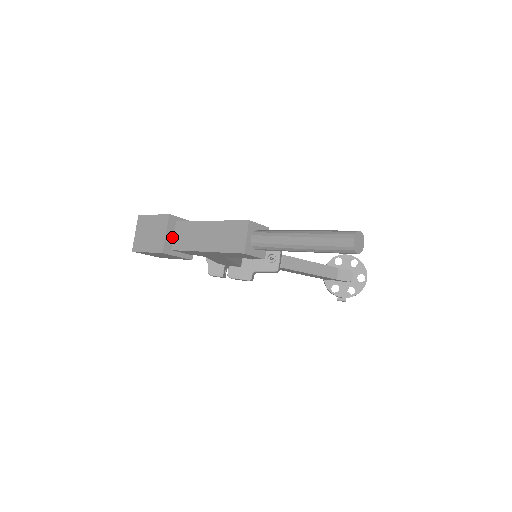
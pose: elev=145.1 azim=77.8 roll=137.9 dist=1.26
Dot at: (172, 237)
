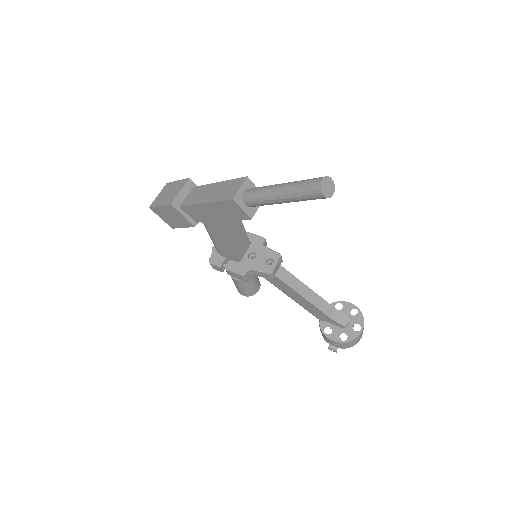
Dot at: (184, 197)
